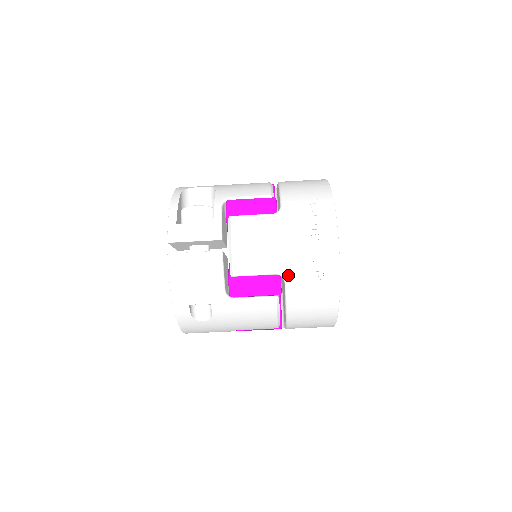
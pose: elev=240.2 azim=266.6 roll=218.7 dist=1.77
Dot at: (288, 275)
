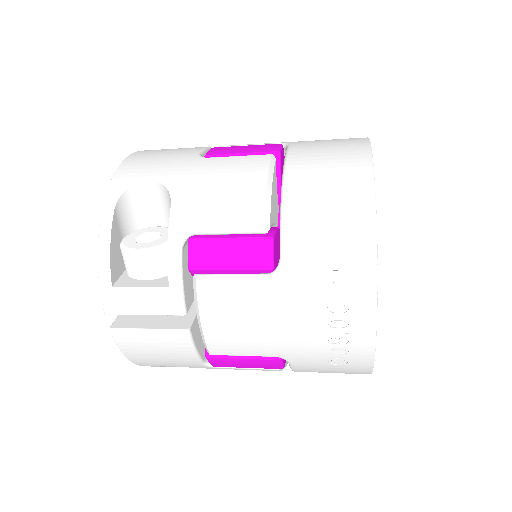
Dot at: (292, 359)
